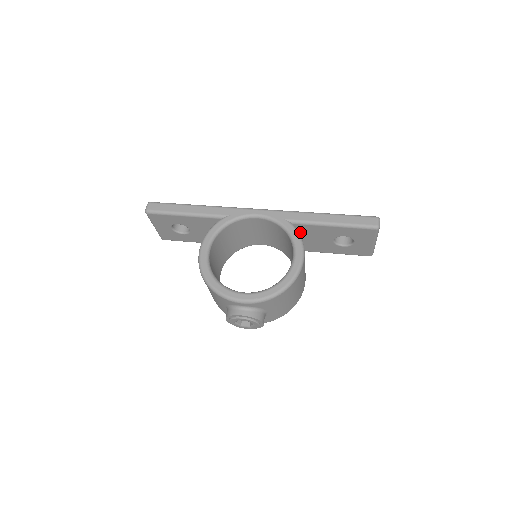
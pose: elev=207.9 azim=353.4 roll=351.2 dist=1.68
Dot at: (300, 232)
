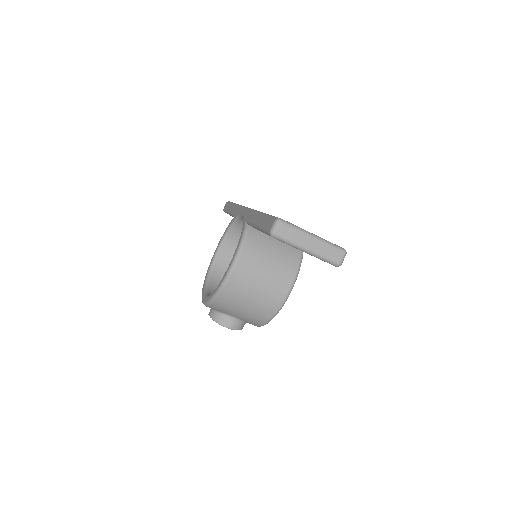
Dot at: occluded
